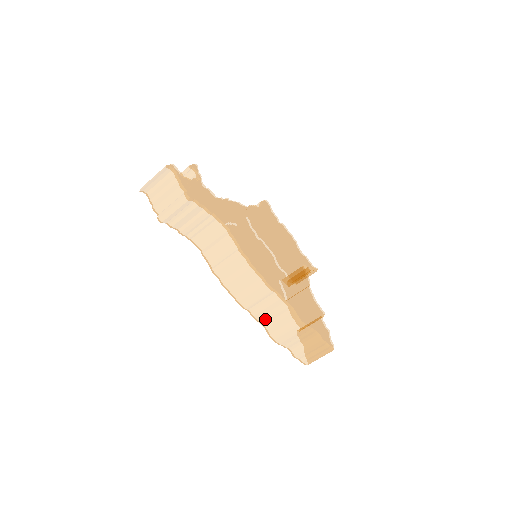
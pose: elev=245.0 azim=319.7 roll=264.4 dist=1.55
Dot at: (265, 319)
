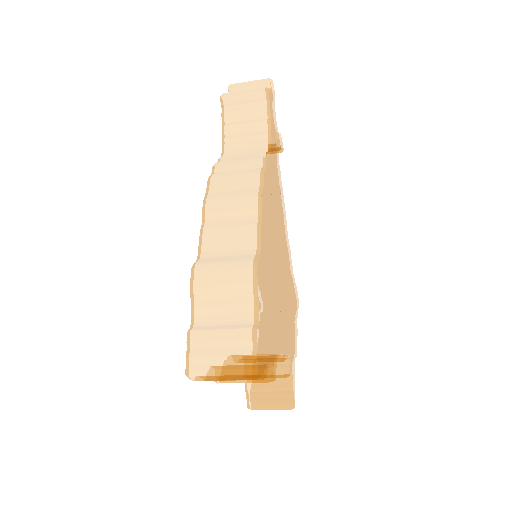
Dot at: (212, 244)
